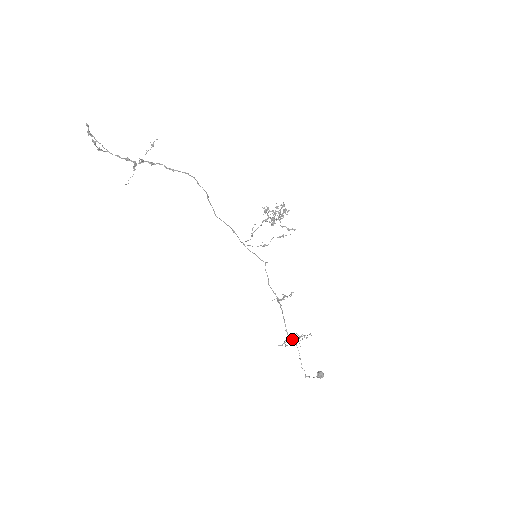
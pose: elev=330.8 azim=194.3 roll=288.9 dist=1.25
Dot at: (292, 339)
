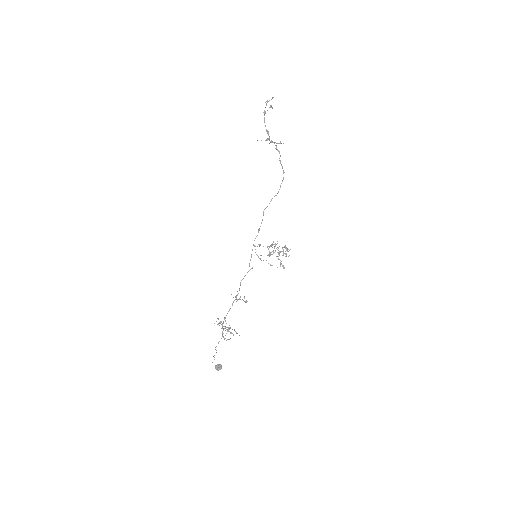
Dot at: (224, 326)
